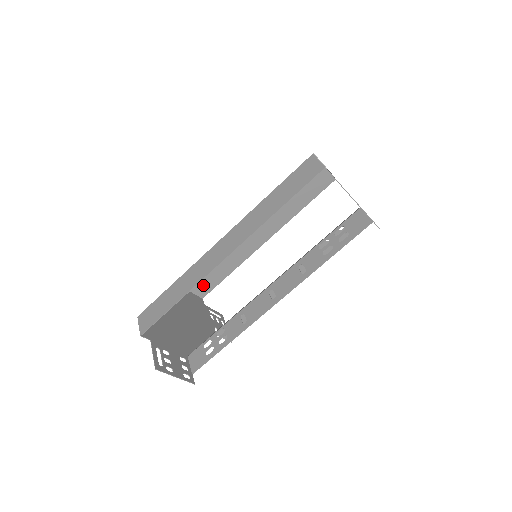
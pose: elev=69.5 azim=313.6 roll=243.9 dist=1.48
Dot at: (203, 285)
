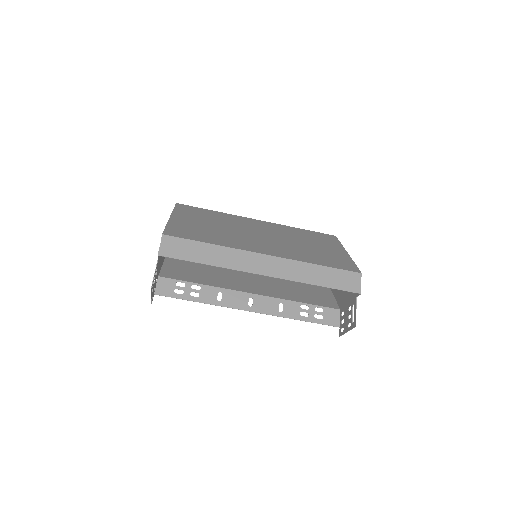
Dot at: occluded
